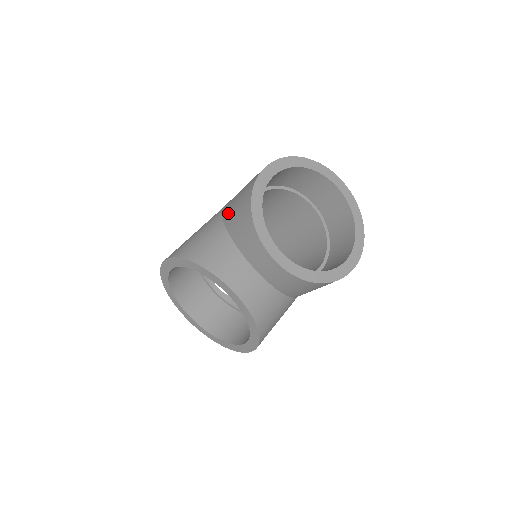
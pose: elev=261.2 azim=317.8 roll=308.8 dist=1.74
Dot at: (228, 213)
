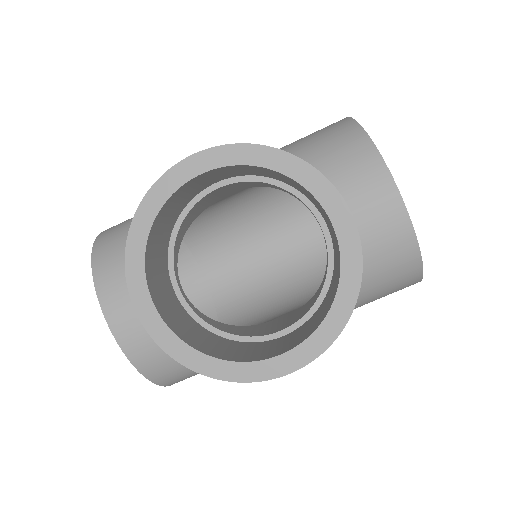
Dot at: occluded
